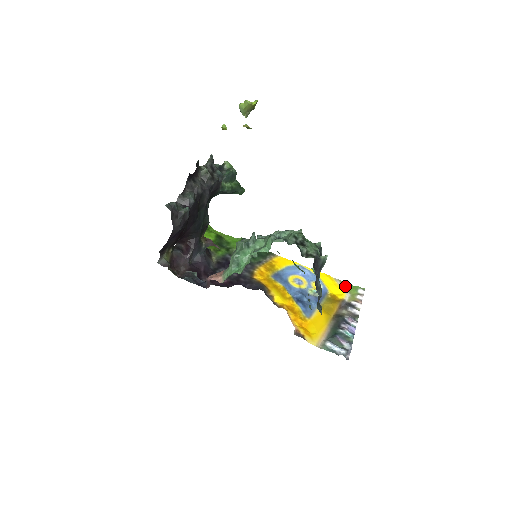
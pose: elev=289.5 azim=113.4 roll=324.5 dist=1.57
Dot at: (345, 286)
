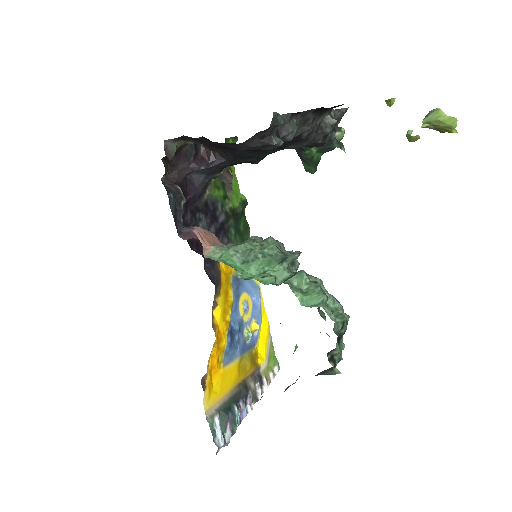
Dot at: (271, 350)
